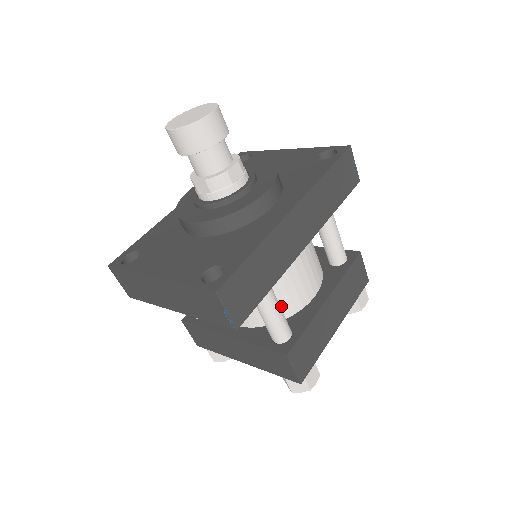
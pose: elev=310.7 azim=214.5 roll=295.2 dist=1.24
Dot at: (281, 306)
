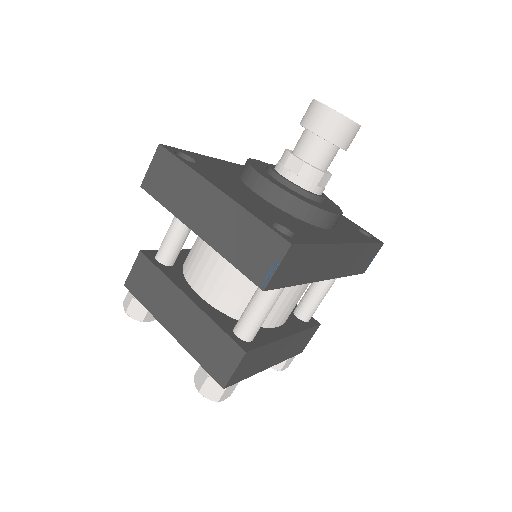
Dot at: occluded
